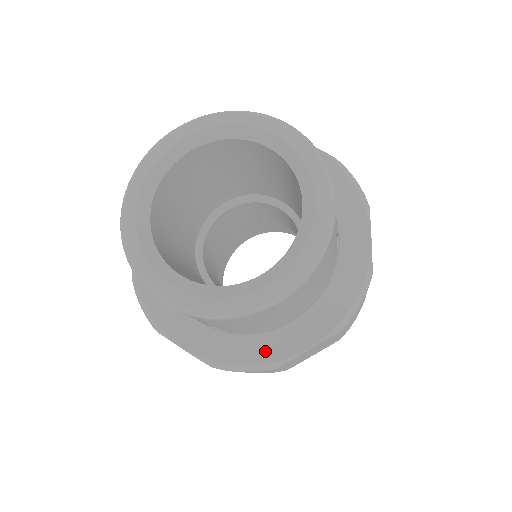
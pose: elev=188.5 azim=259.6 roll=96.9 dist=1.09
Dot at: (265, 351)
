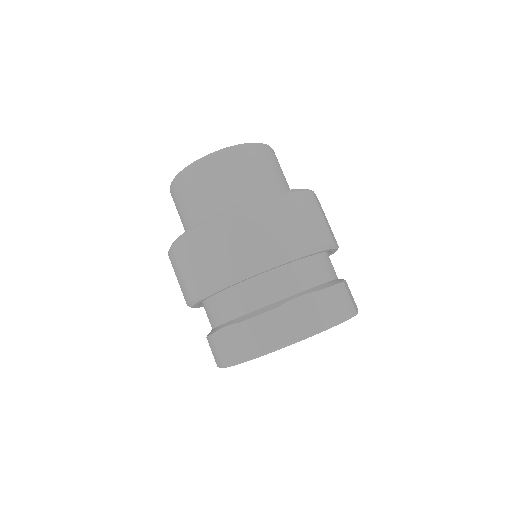
Dot at: occluded
